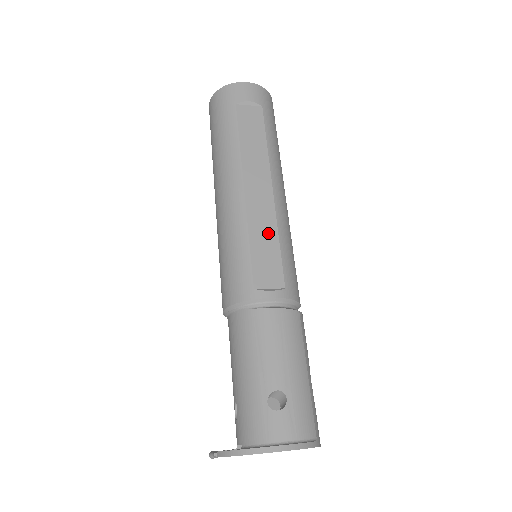
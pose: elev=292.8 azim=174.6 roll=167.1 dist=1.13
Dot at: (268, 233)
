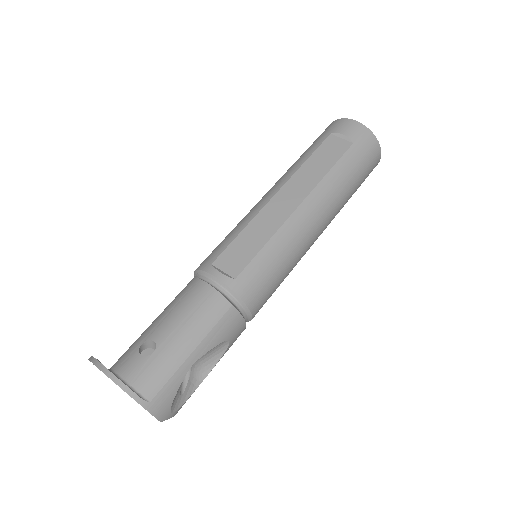
Dot at: (262, 233)
